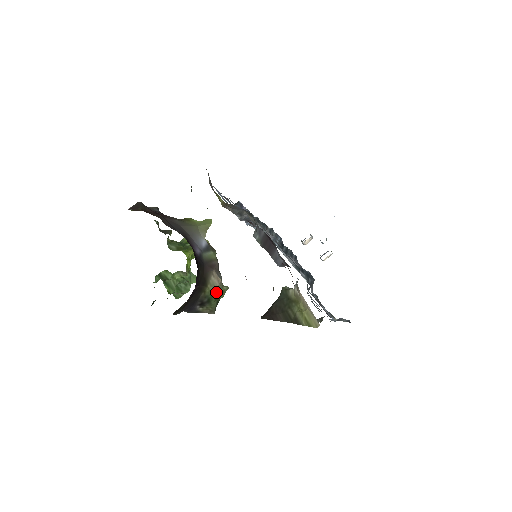
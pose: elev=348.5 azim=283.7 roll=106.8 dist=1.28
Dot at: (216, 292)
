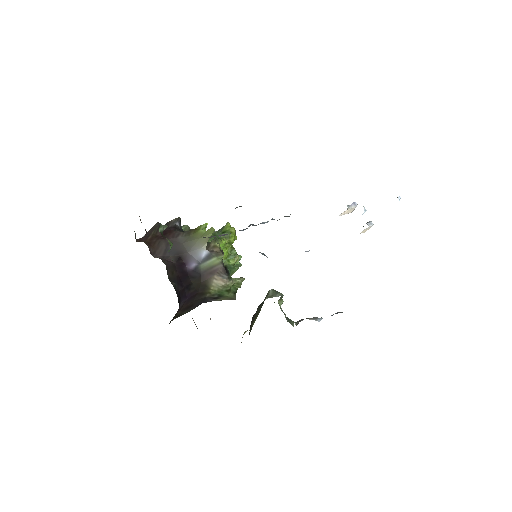
Dot at: (225, 288)
